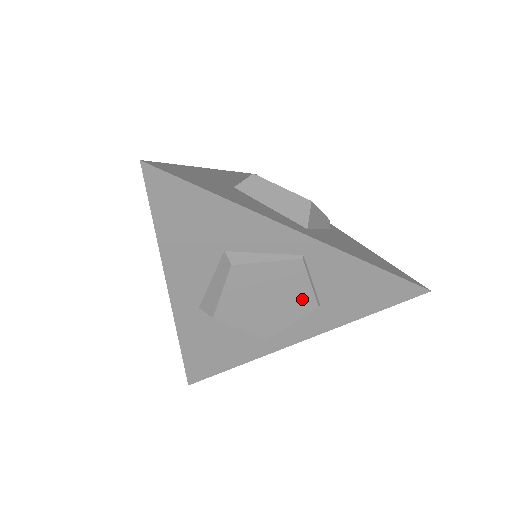
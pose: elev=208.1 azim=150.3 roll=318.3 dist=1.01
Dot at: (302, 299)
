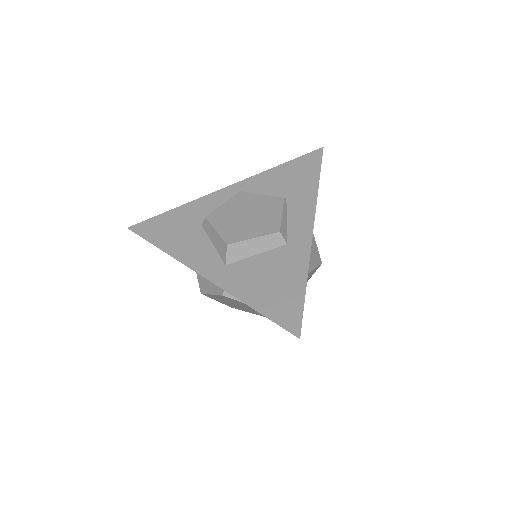
Dot at: (268, 202)
